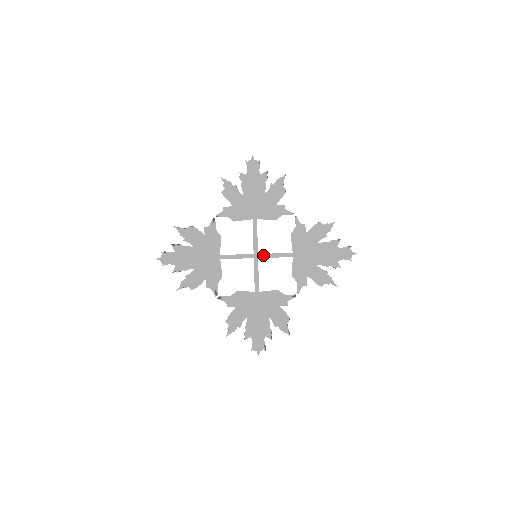
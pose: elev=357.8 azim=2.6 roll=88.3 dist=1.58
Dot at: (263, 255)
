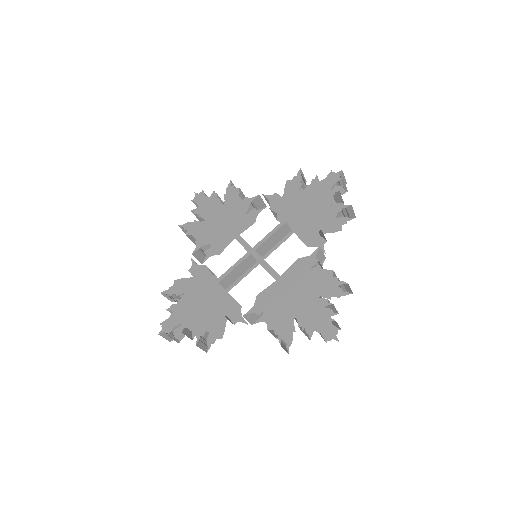
Dot at: (258, 244)
